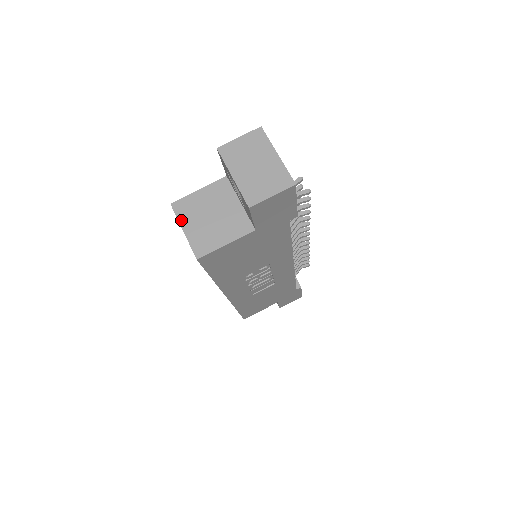
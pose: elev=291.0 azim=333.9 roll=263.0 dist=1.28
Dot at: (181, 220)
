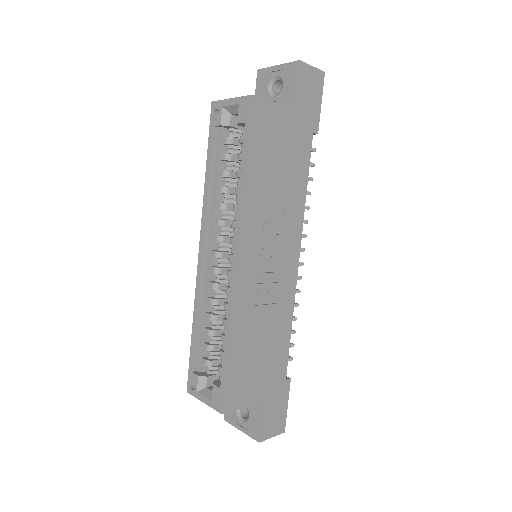
Dot at: (226, 100)
